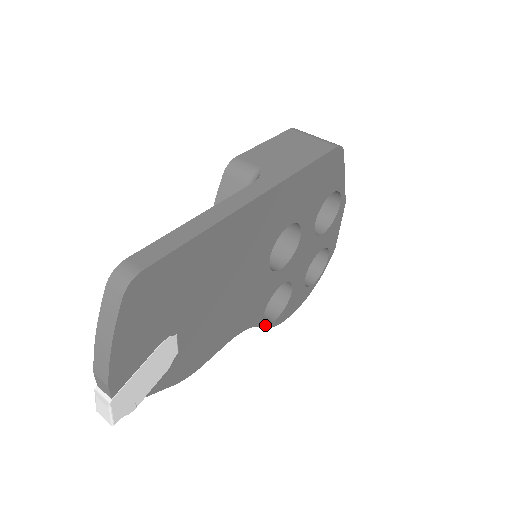
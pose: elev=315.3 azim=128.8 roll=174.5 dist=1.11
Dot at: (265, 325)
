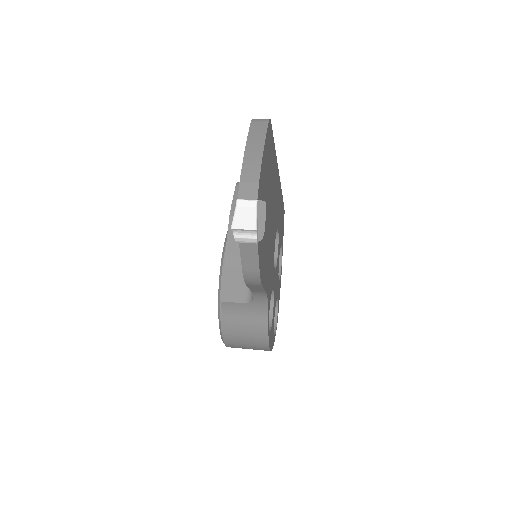
Dot at: (268, 324)
